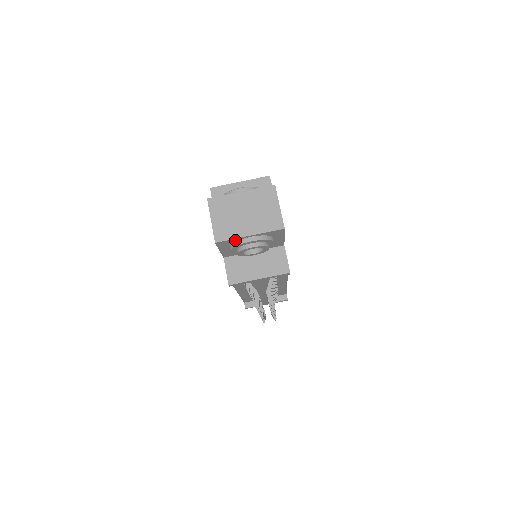
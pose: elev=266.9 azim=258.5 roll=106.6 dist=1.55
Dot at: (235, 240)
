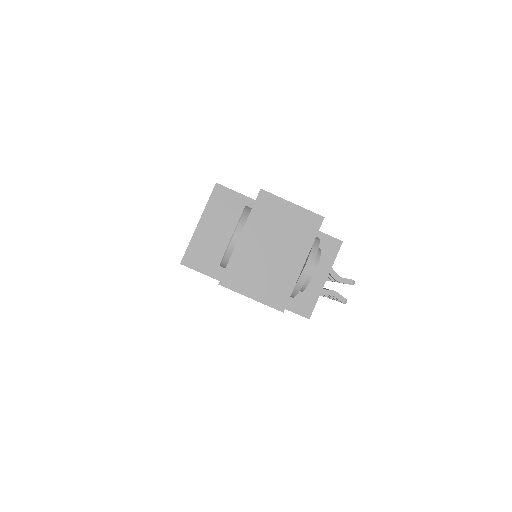
Dot at: (293, 285)
